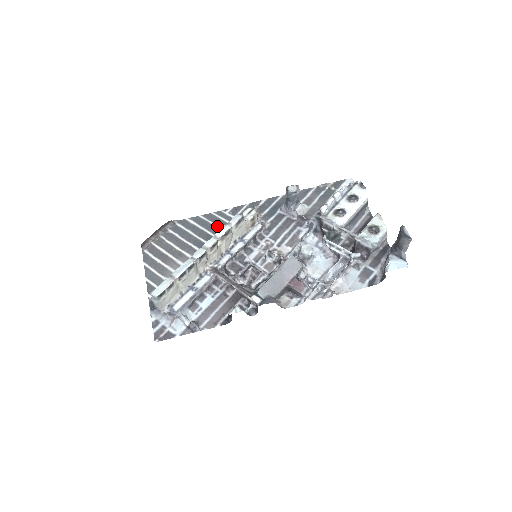
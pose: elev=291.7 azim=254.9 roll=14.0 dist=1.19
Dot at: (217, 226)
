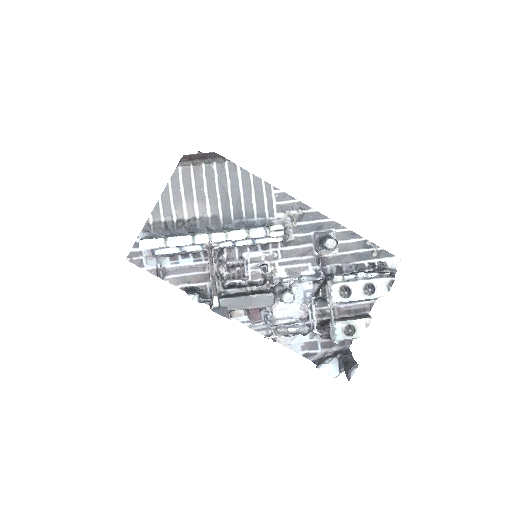
Dot at: (254, 199)
